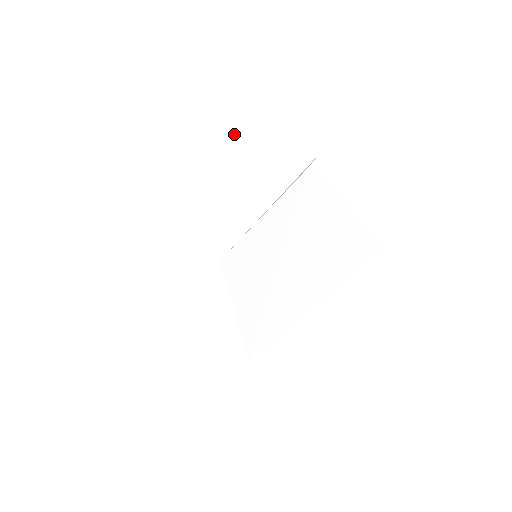
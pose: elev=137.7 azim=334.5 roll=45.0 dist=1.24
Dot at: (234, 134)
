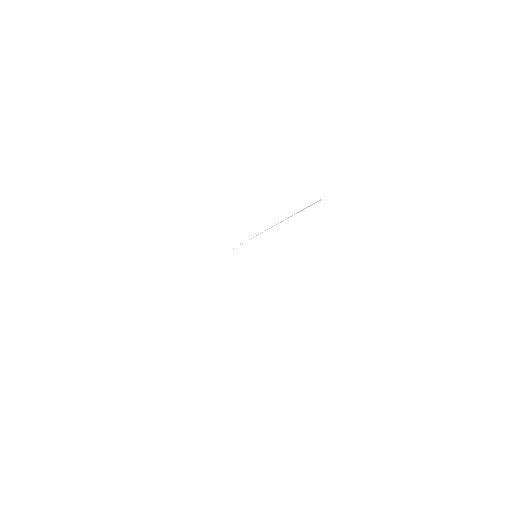
Dot at: (282, 167)
